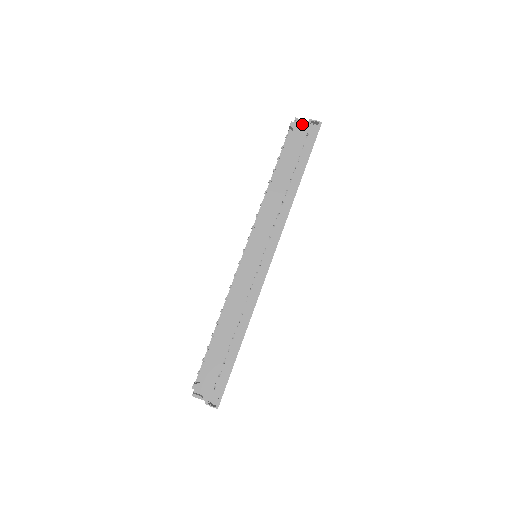
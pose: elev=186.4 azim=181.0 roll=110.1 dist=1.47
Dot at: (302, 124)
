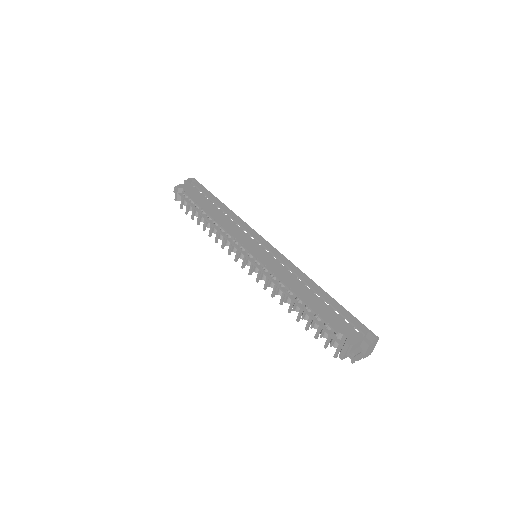
Dot at: (184, 184)
